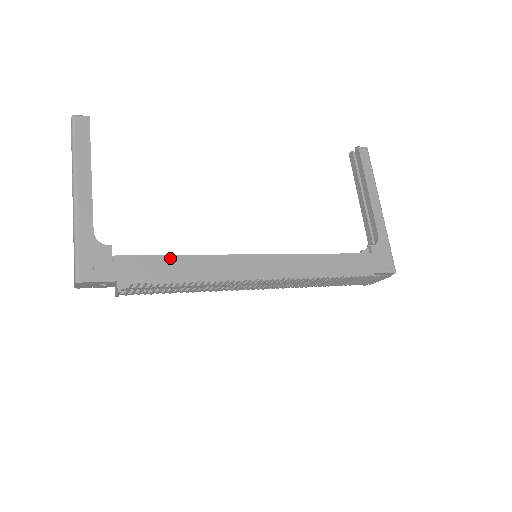
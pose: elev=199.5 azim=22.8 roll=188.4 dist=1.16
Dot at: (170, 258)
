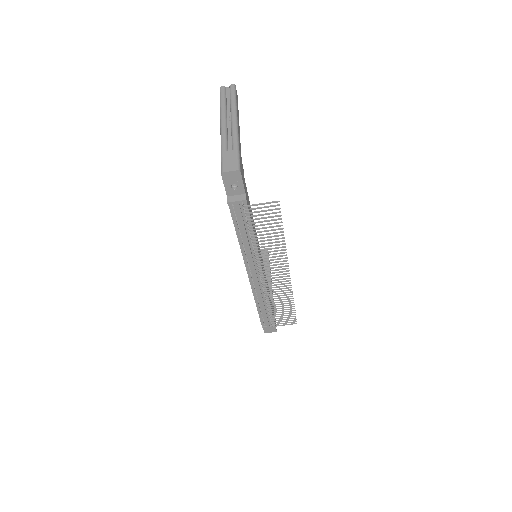
Dot at: (251, 211)
